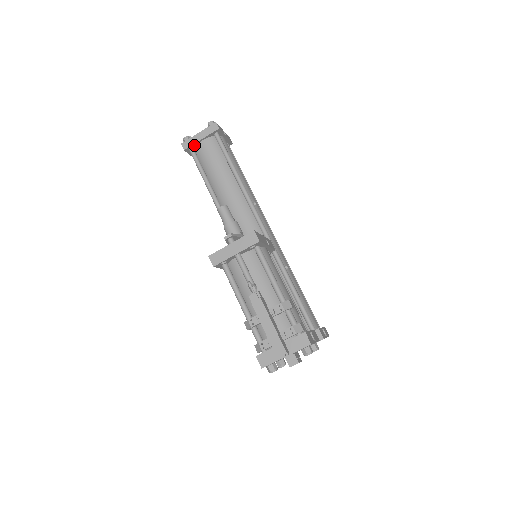
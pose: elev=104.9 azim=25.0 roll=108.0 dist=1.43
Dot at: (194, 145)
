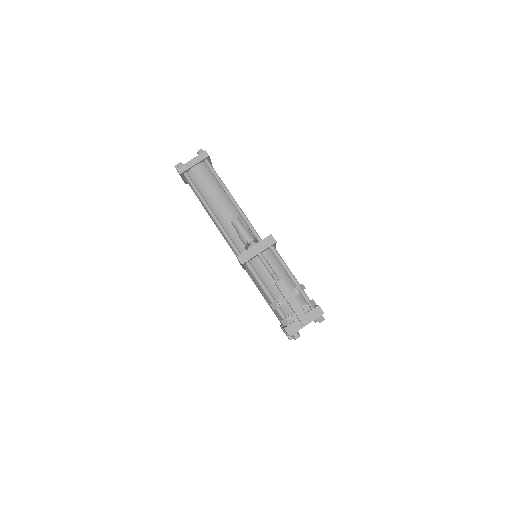
Dot at: (188, 170)
